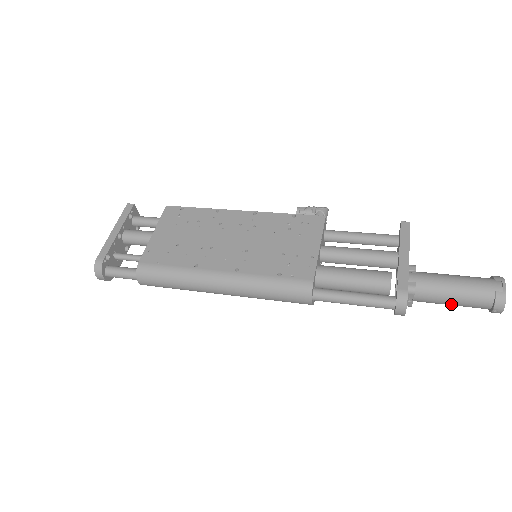
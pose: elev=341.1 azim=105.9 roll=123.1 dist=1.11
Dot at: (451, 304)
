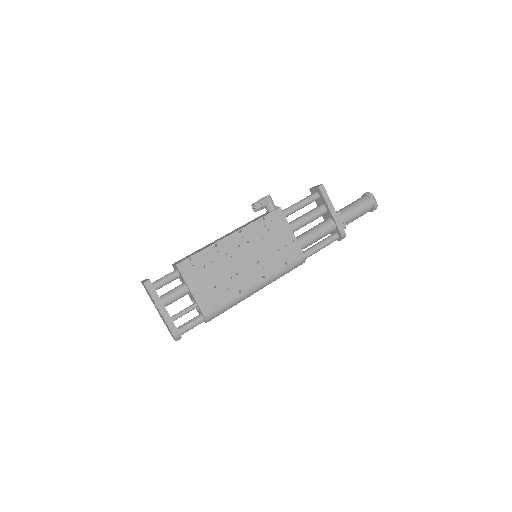
Dot at: occluded
